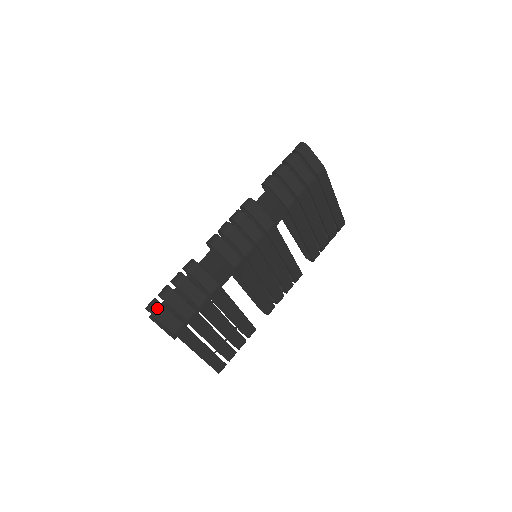
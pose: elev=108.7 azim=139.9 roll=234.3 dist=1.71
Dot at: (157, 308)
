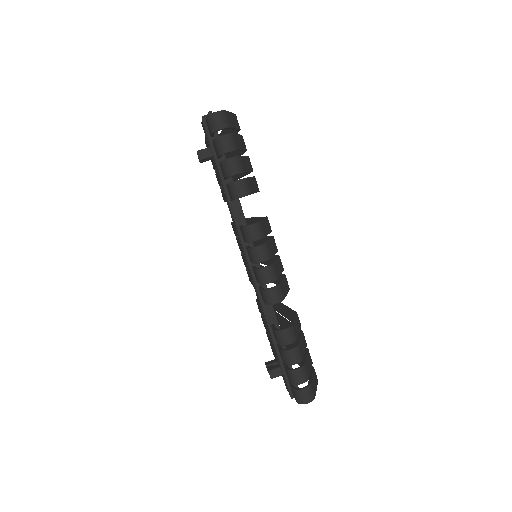
Dot at: (312, 391)
